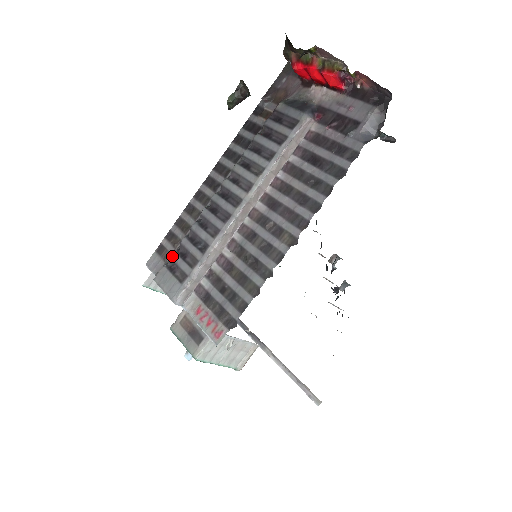
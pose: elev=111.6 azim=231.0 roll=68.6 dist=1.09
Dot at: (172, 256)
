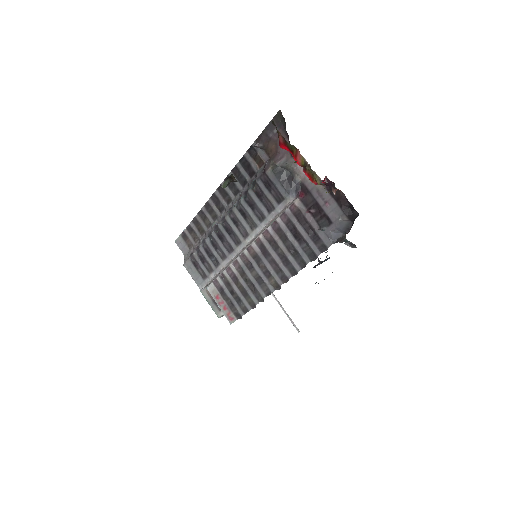
Dot at: (194, 255)
